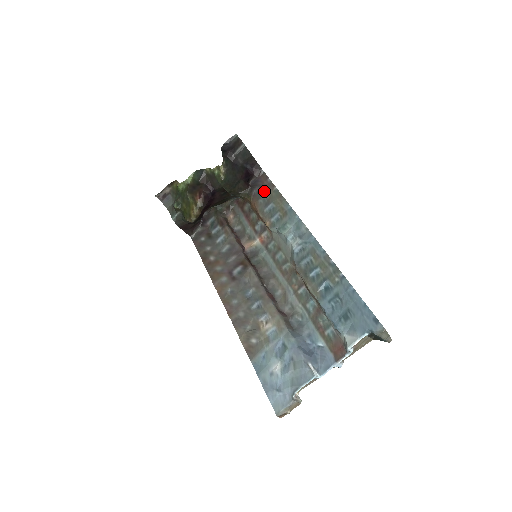
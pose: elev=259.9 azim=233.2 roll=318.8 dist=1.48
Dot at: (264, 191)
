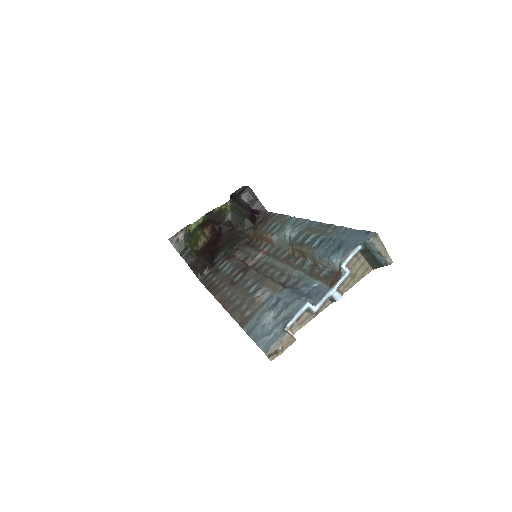
Dot at: (268, 221)
